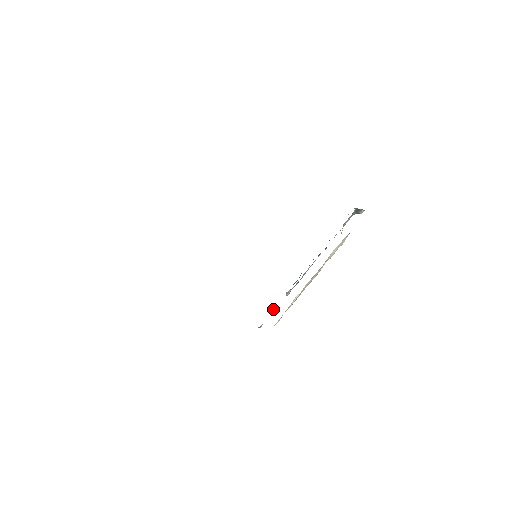
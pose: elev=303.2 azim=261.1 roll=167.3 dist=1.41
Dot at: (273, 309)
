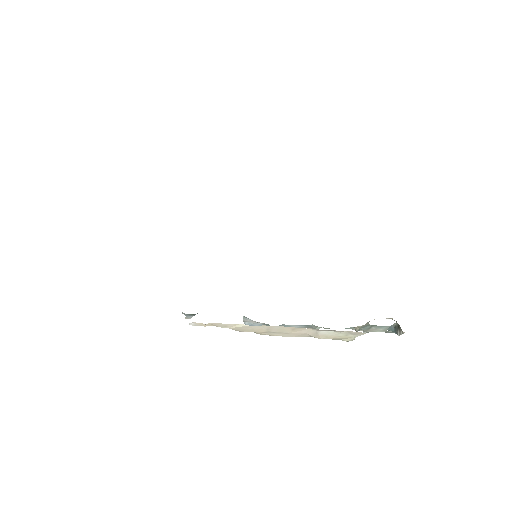
Dot at: occluded
